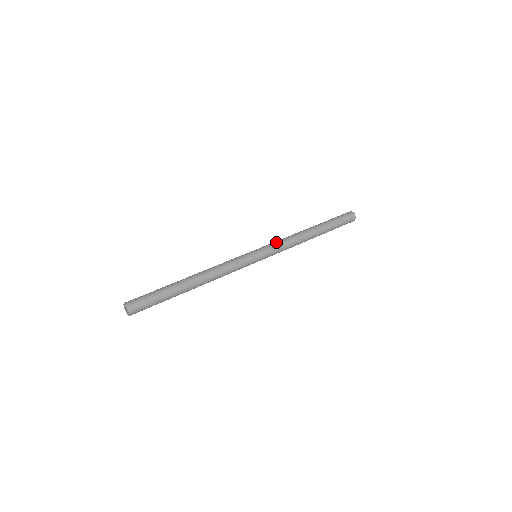
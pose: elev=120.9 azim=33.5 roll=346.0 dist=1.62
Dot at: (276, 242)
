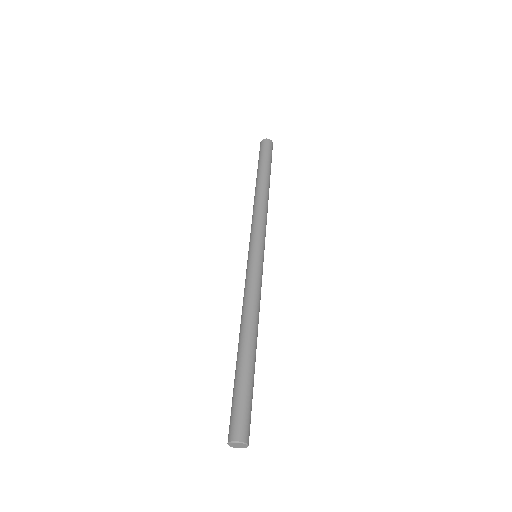
Dot at: (254, 226)
